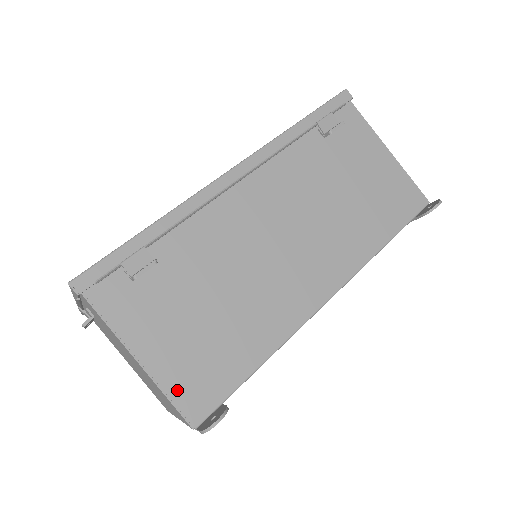
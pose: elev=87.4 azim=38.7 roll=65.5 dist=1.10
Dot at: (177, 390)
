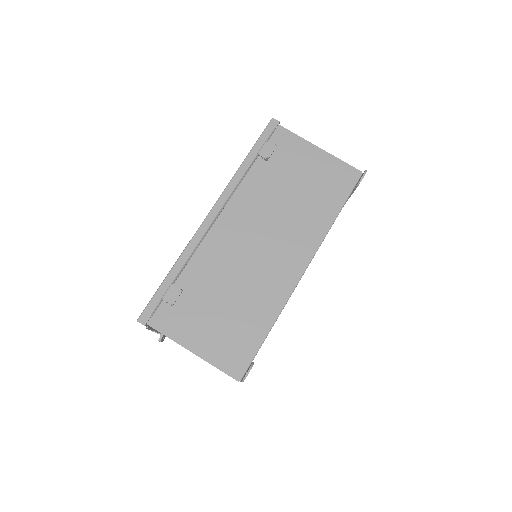
Dot at: (221, 362)
